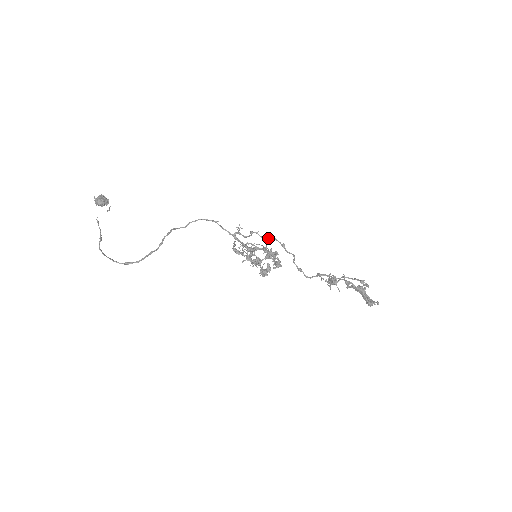
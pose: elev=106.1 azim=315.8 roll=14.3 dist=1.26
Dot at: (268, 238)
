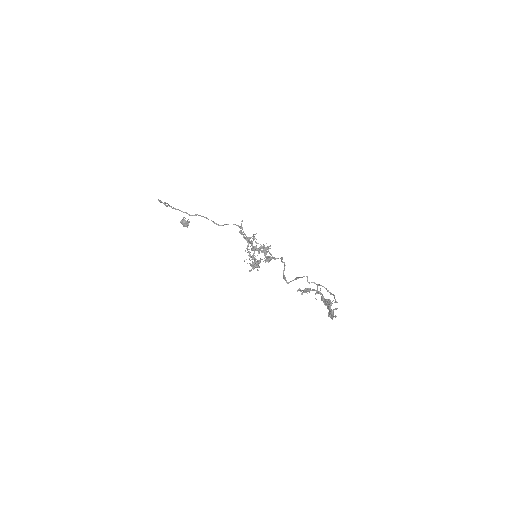
Dot at: (275, 258)
